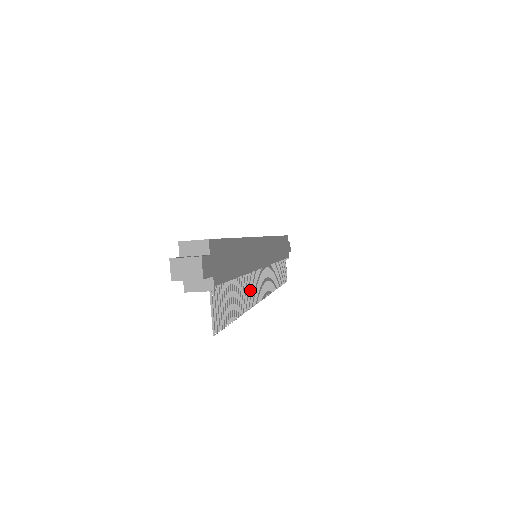
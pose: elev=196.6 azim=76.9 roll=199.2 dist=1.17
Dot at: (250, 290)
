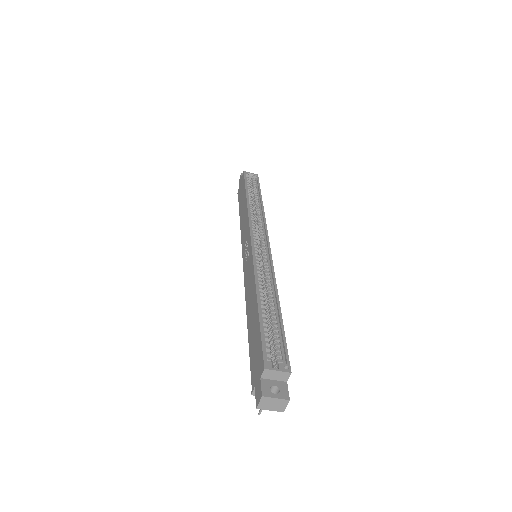
Dot at: occluded
